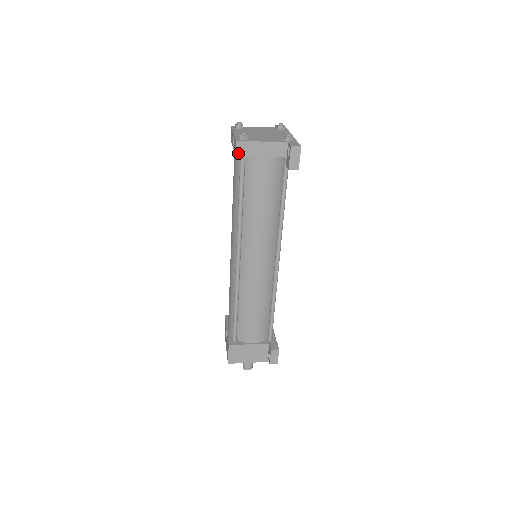
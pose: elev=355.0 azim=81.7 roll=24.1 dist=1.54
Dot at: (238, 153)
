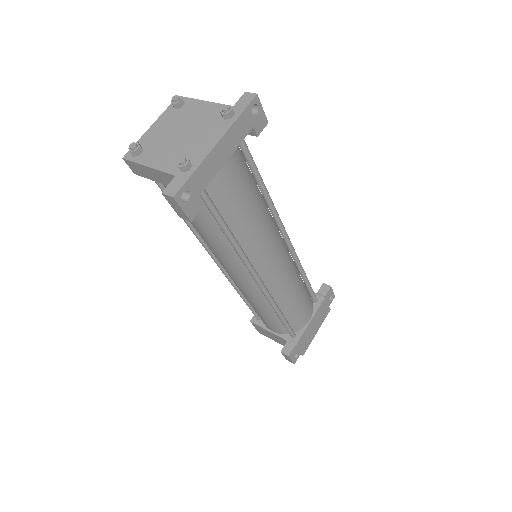
Dot at: (134, 171)
